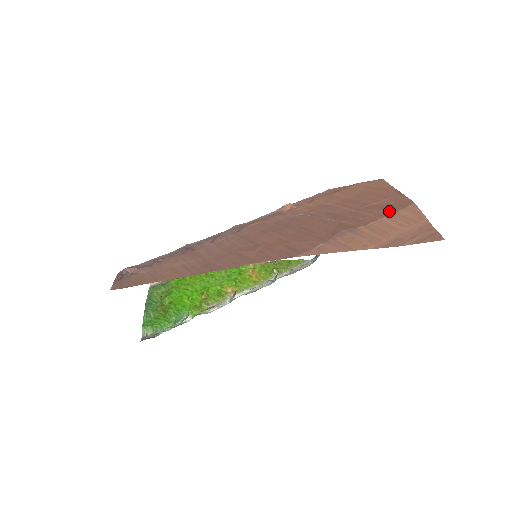
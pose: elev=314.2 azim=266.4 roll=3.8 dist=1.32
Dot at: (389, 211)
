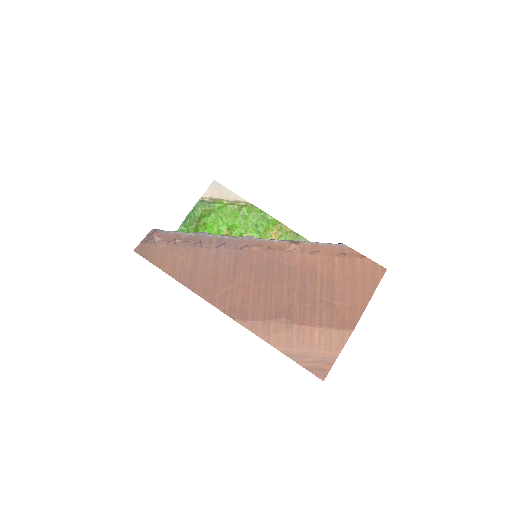
Dot at: (330, 324)
